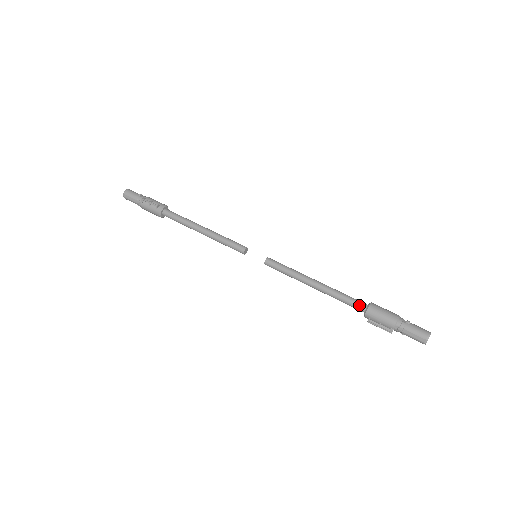
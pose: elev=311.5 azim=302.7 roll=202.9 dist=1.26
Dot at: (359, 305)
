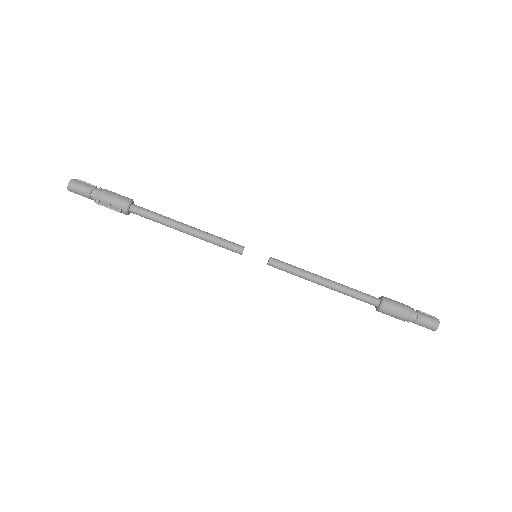
Dot at: (371, 304)
